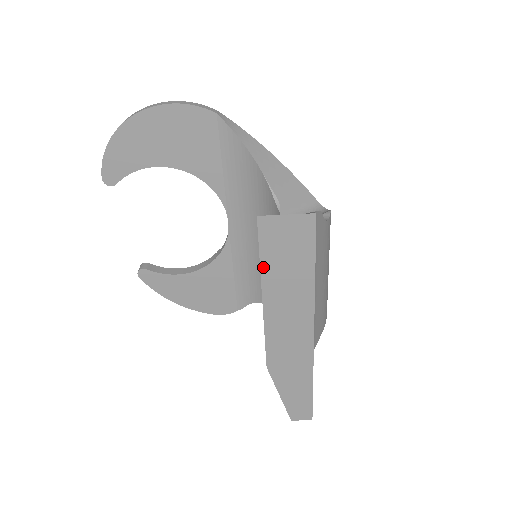
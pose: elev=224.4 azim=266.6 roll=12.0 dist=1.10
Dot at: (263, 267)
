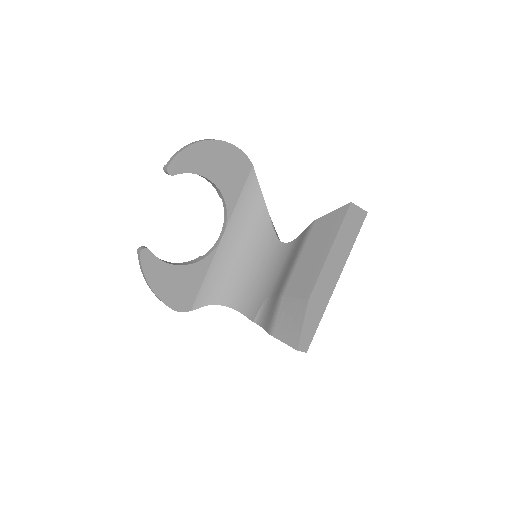
Dot at: (340, 231)
